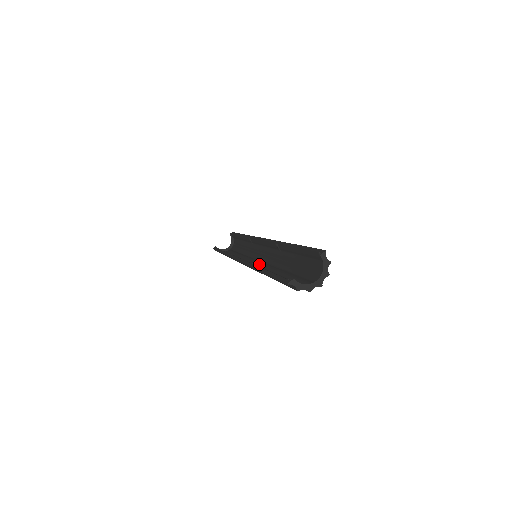
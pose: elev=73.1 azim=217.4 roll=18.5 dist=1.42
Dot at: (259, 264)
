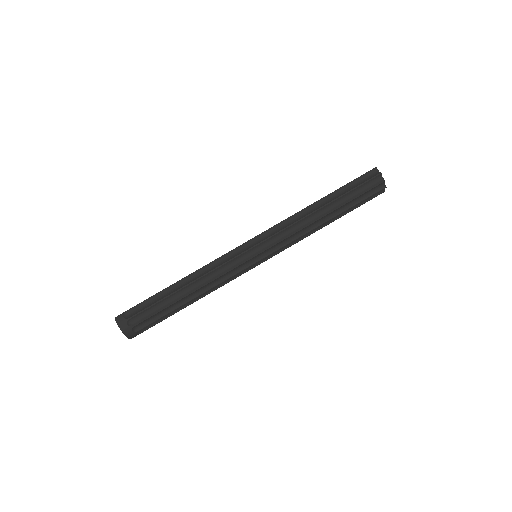
Dot at: (272, 246)
